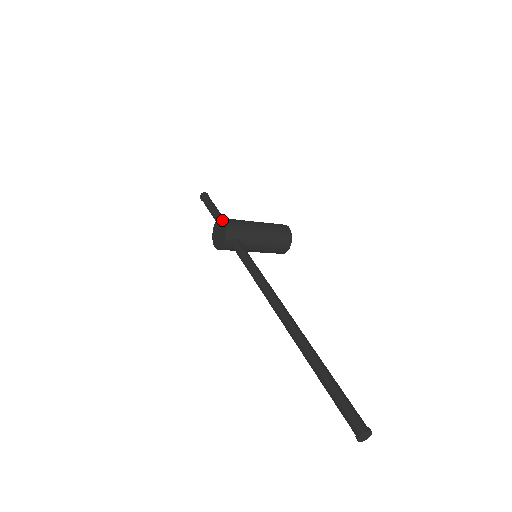
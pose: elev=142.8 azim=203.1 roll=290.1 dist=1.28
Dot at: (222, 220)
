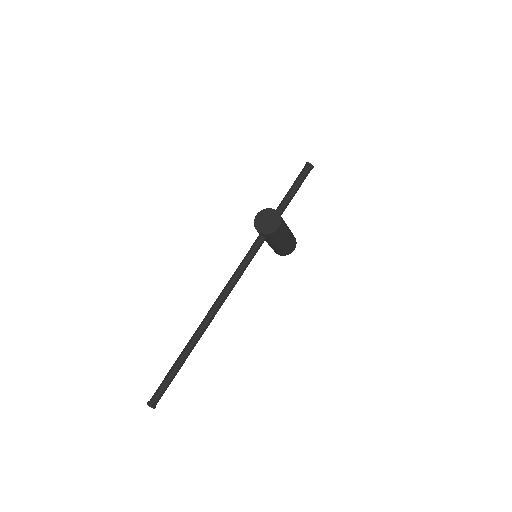
Dot at: (279, 225)
